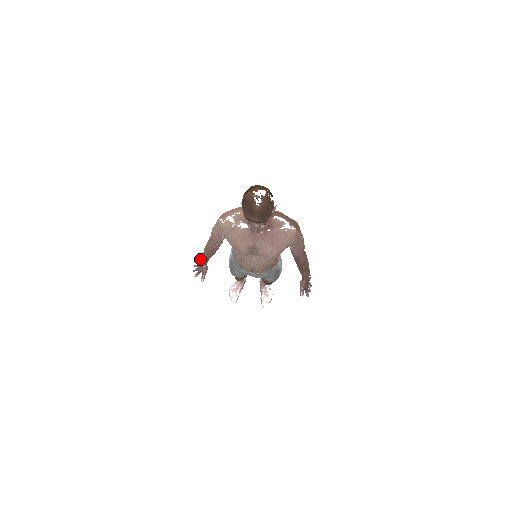
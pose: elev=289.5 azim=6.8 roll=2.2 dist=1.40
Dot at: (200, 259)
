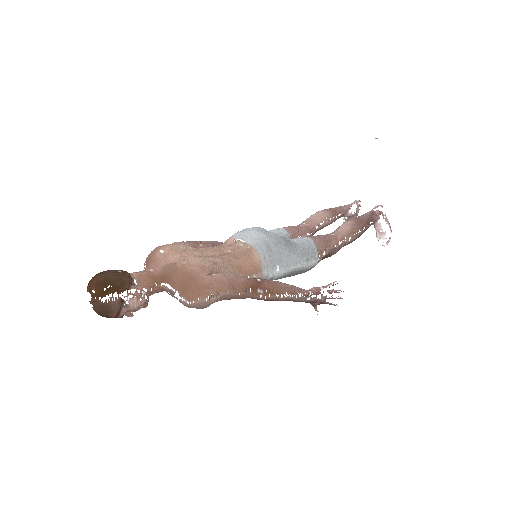
Dot at: occluded
